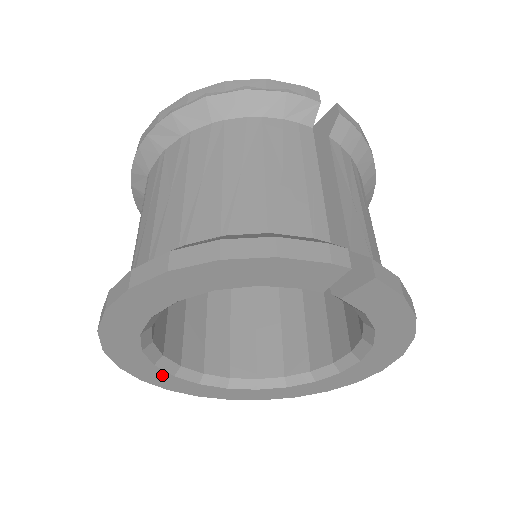
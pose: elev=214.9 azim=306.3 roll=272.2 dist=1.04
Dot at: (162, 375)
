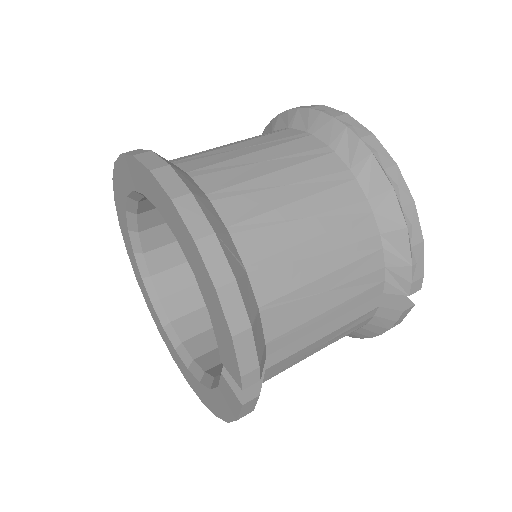
Dot at: (123, 200)
